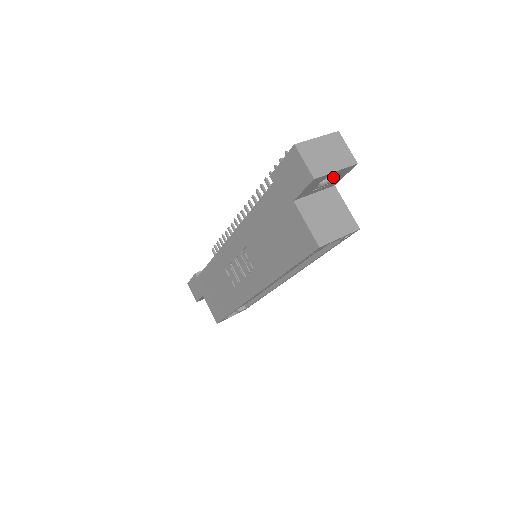
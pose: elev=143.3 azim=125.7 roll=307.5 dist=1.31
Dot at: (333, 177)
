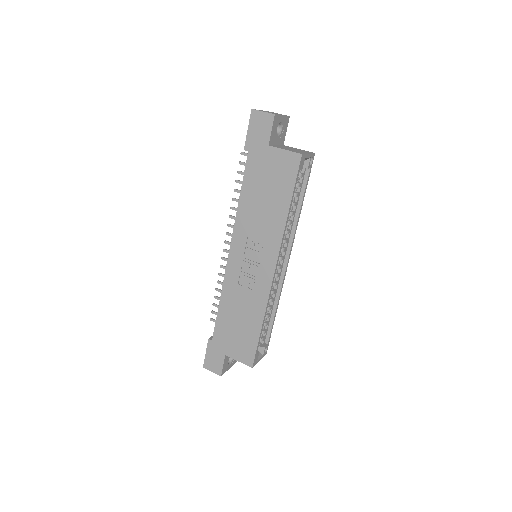
Dot at: (281, 128)
